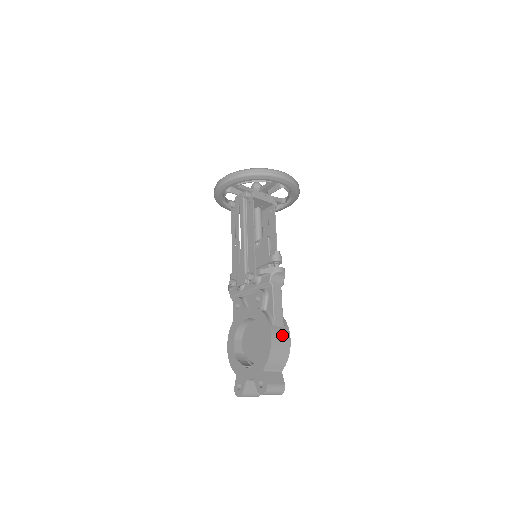
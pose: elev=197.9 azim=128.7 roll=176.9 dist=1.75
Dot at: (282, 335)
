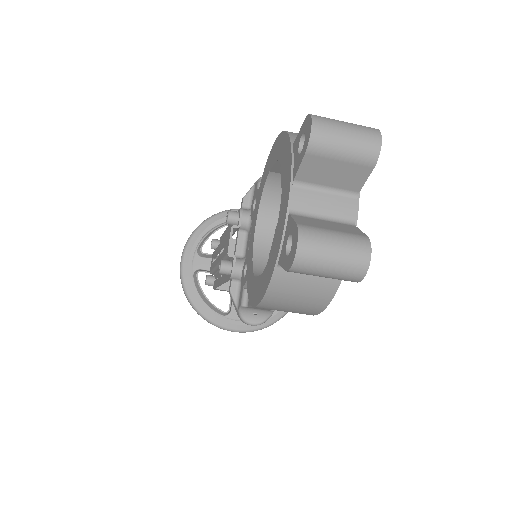
Dot at: occluded
